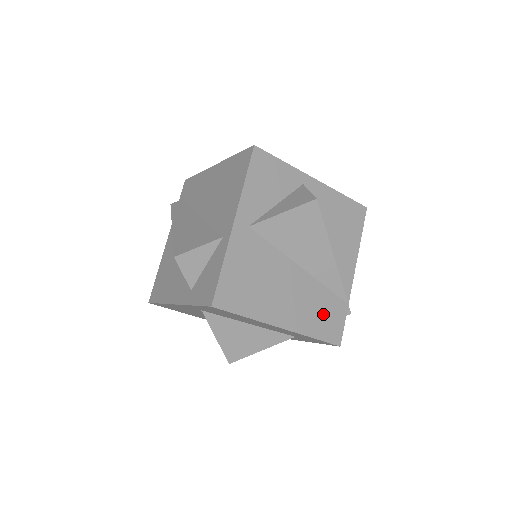
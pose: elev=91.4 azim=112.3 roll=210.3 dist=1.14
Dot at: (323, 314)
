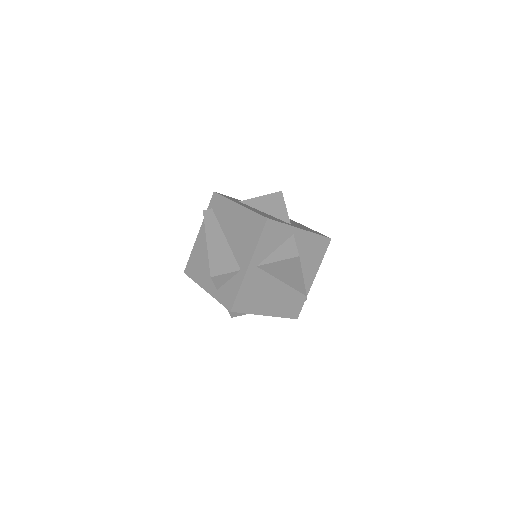
Dot at: (291, 304)
